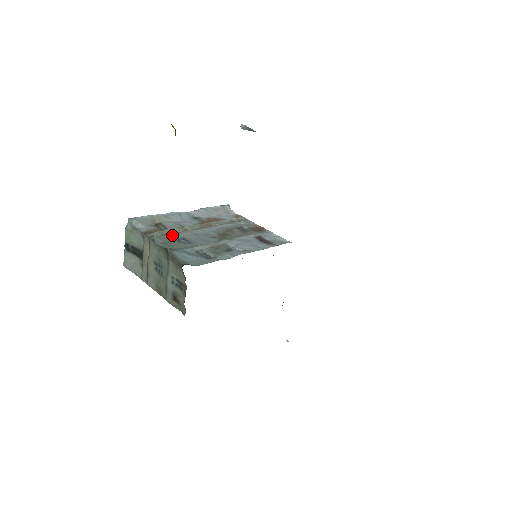
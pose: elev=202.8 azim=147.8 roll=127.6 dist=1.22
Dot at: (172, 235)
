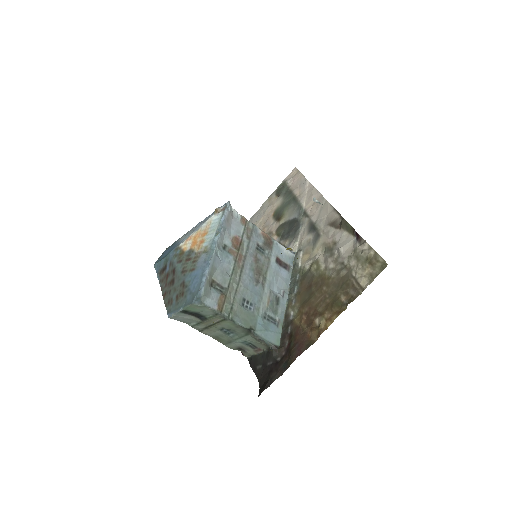
Dot at: (237, 302)
